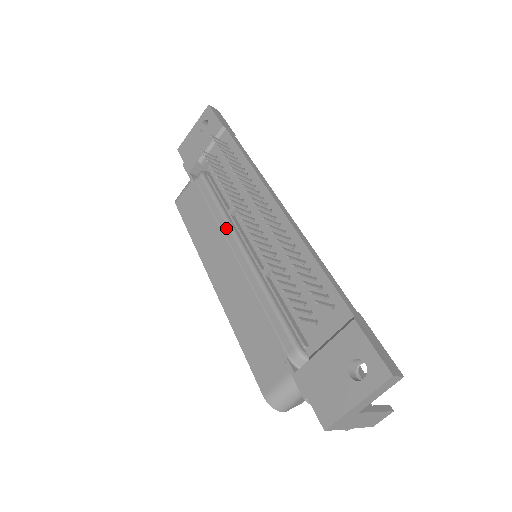
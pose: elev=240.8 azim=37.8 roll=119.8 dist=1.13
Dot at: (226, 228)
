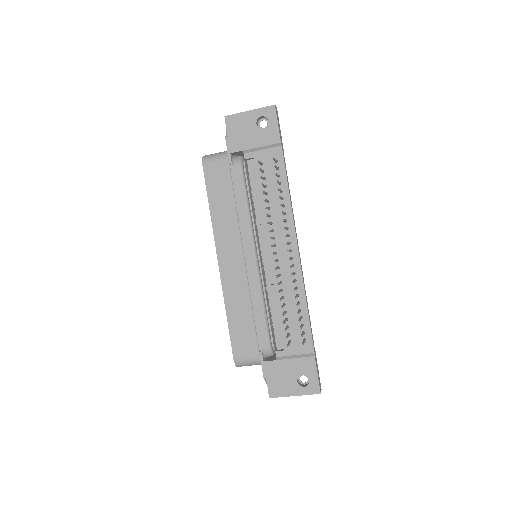
Dot at: (248, 233)
